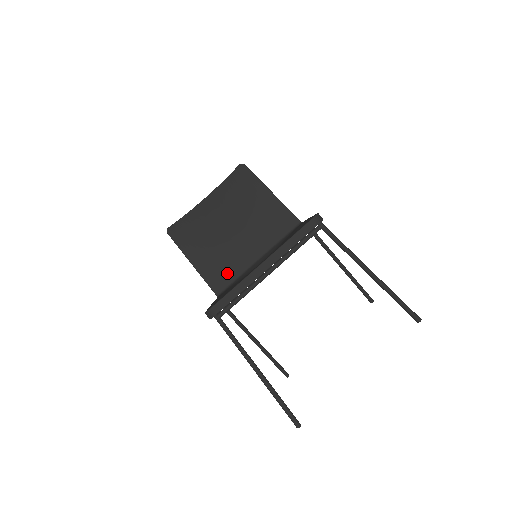
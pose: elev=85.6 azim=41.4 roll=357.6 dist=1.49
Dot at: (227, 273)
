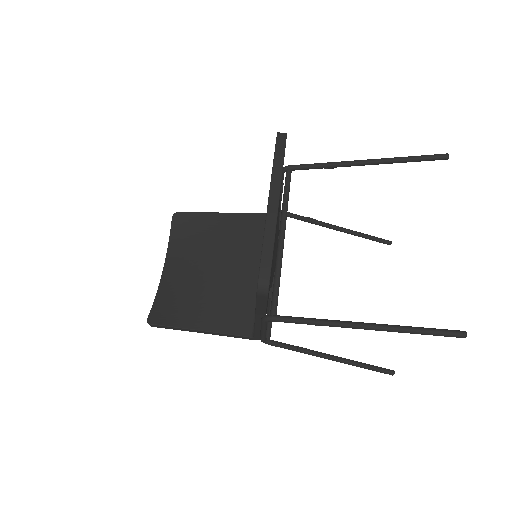
Dot at: (242, 308)
